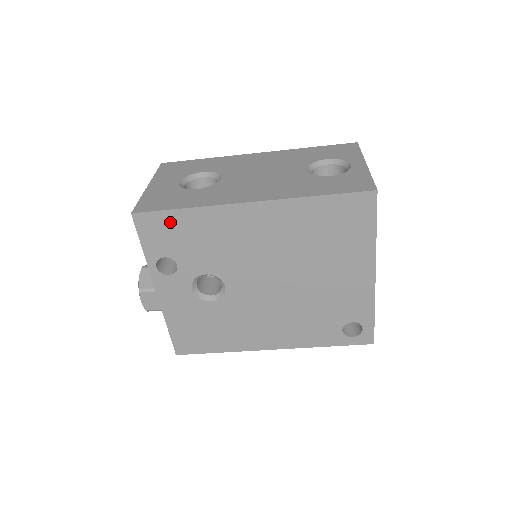
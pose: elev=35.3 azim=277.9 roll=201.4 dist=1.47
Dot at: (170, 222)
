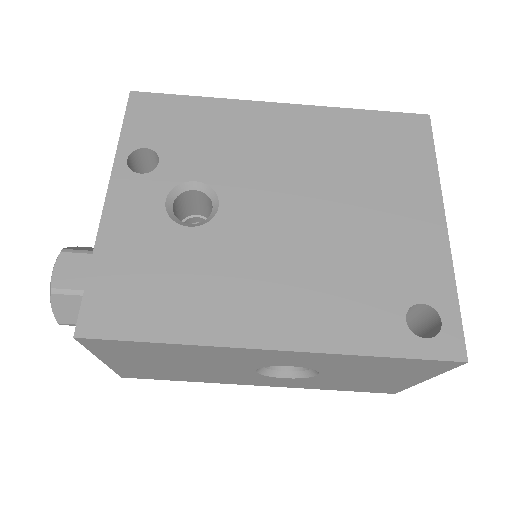
Dot at: (175, 108)
